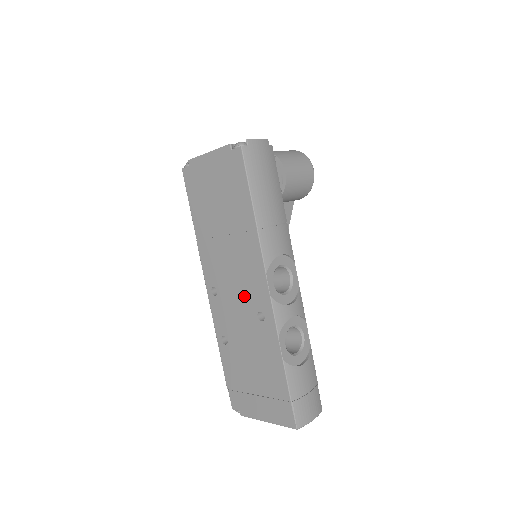
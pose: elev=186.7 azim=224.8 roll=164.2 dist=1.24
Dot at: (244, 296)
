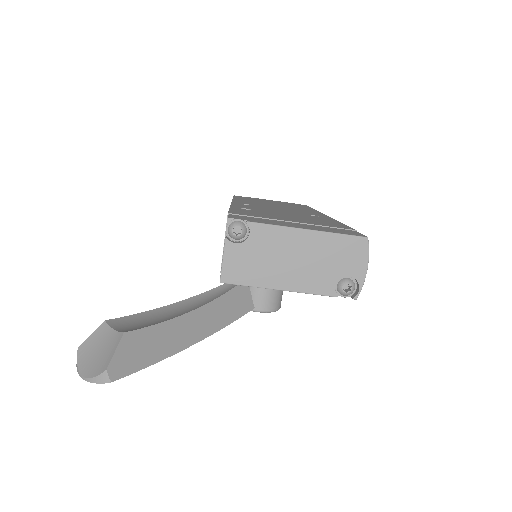
Dot at: (292, 211)
